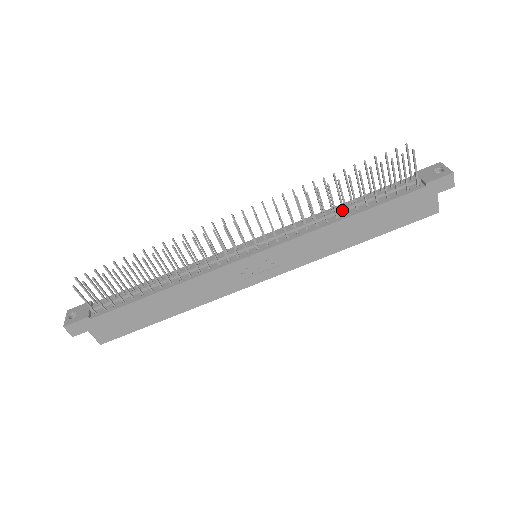
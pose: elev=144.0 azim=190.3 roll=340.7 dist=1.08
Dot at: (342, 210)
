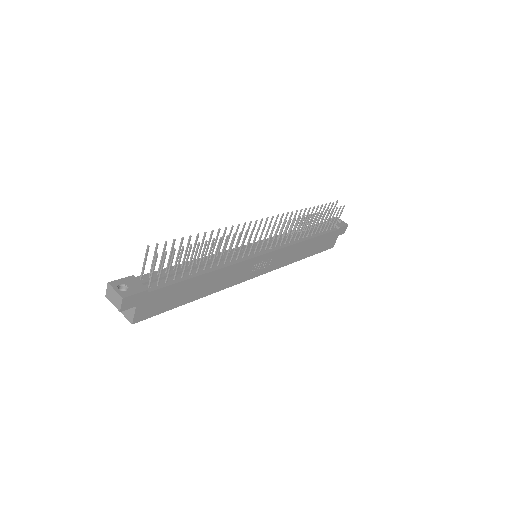
Dot at: occluded
